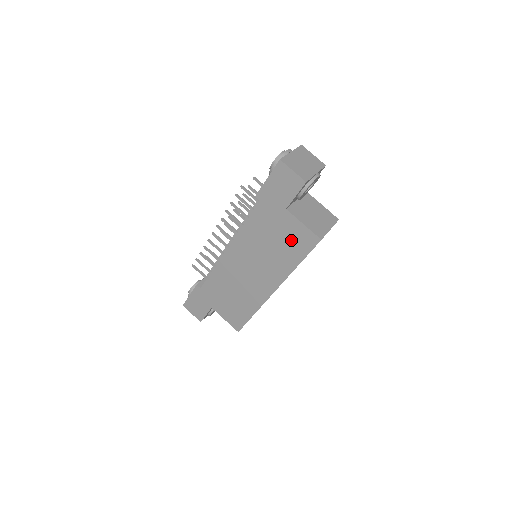
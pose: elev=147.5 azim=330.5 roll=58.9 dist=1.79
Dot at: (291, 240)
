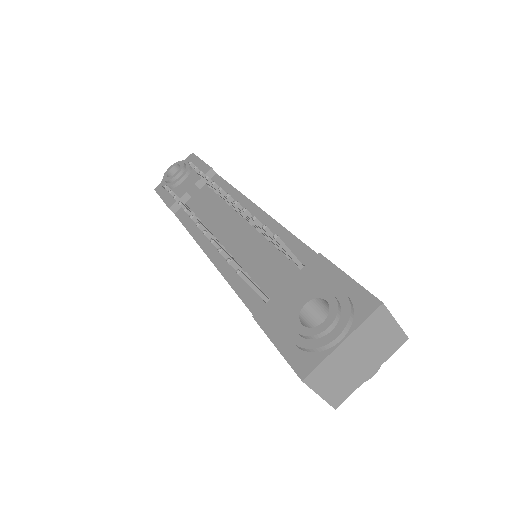
Dot at: occluded
